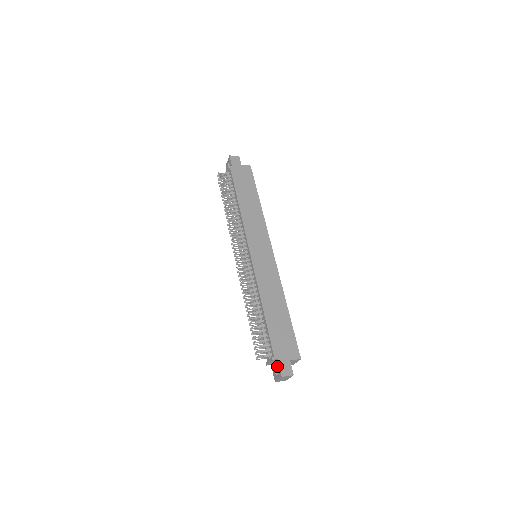
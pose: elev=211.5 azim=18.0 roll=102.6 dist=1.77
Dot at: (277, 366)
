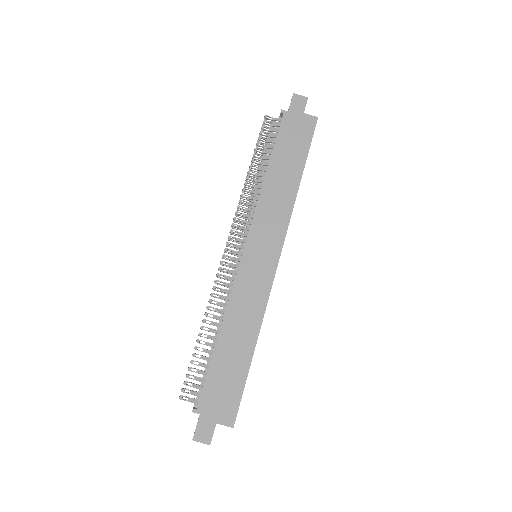
Dot at: occluded
